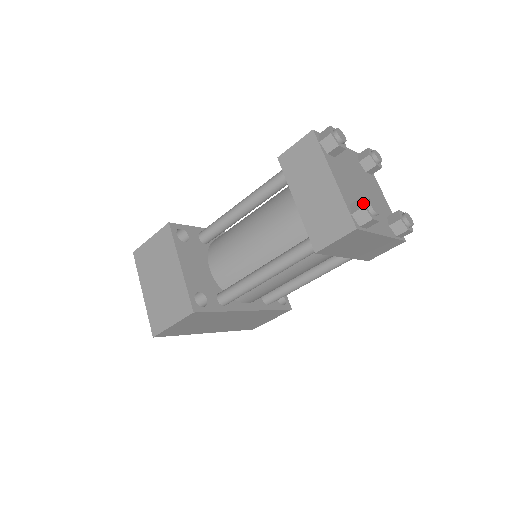
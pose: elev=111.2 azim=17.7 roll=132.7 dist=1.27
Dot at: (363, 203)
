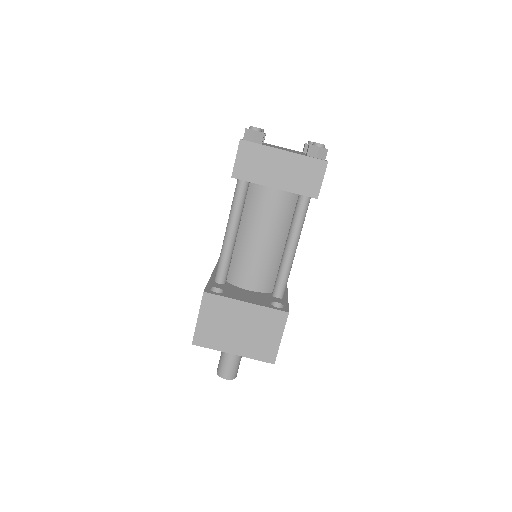
Dot at: (316, 146)
